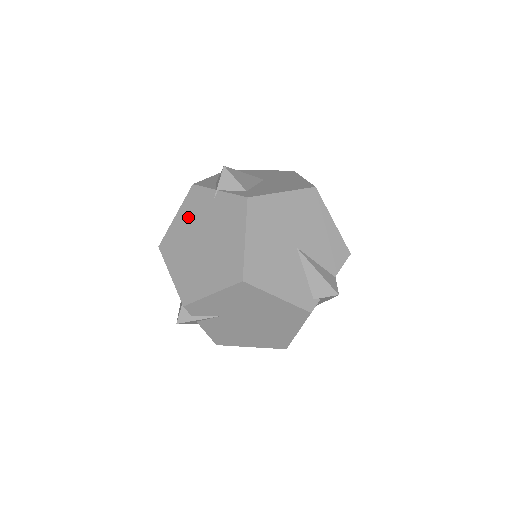
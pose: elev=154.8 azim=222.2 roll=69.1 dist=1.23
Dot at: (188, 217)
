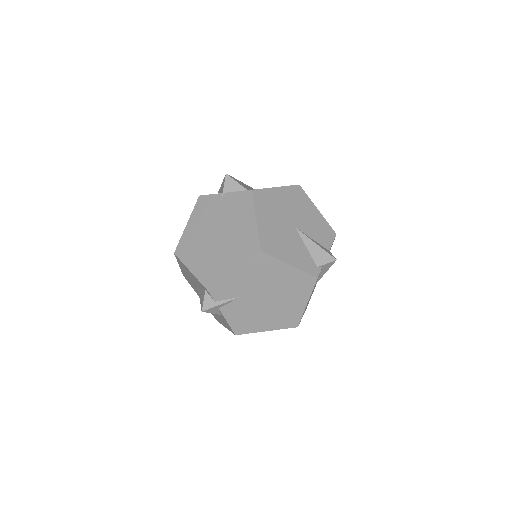
Dot at: (199, 221)
